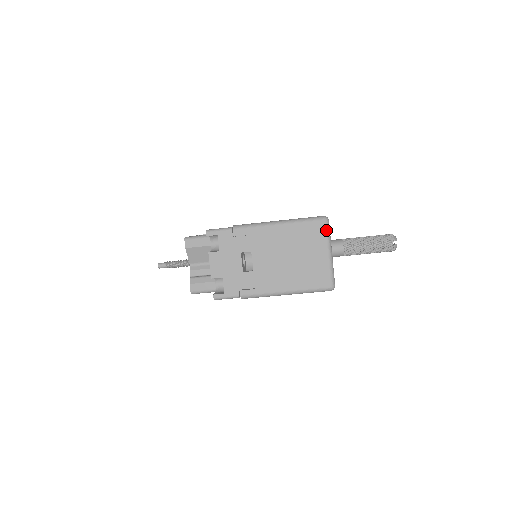
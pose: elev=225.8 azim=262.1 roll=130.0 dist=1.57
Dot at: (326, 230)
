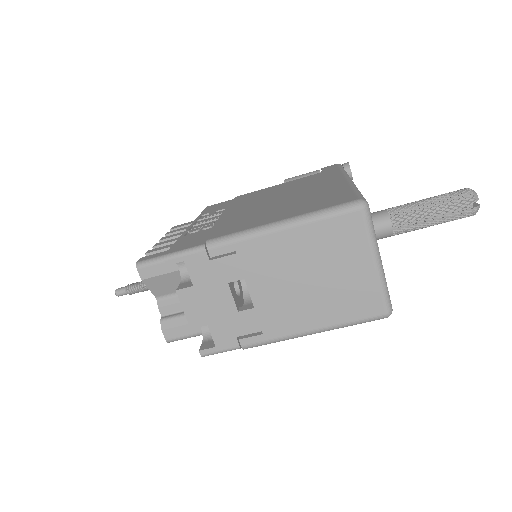
Dot at: (366, 225)
